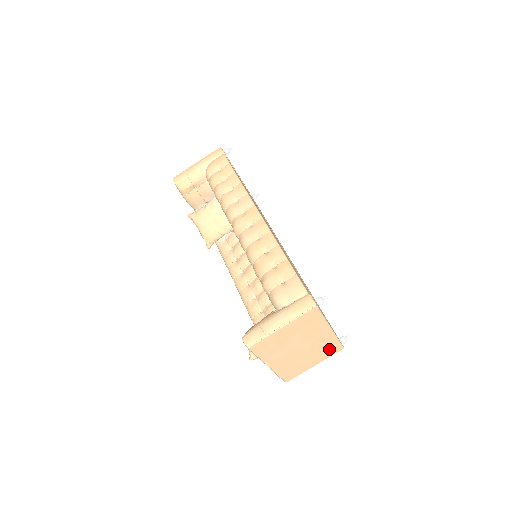
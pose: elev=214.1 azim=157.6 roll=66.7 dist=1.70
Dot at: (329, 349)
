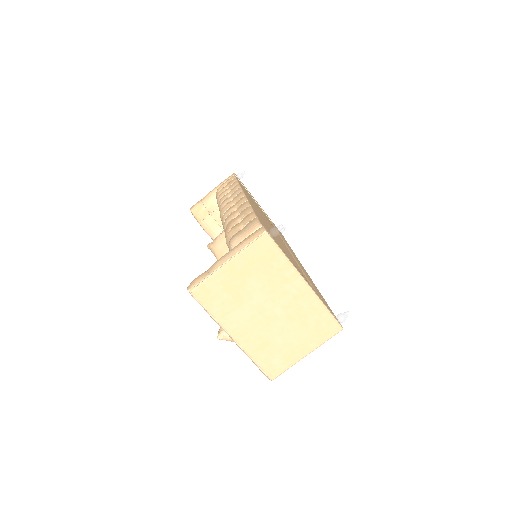
Dot at: (318, 325)
